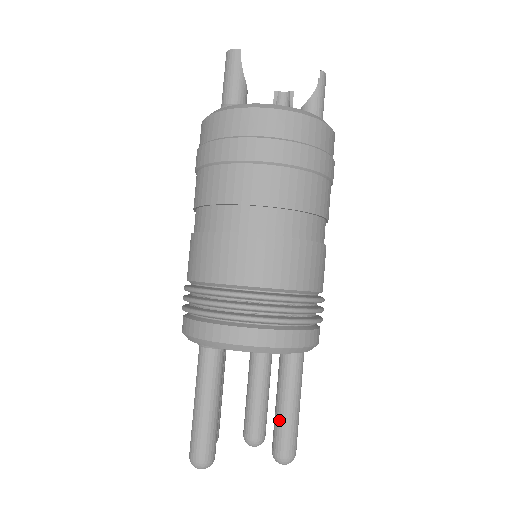
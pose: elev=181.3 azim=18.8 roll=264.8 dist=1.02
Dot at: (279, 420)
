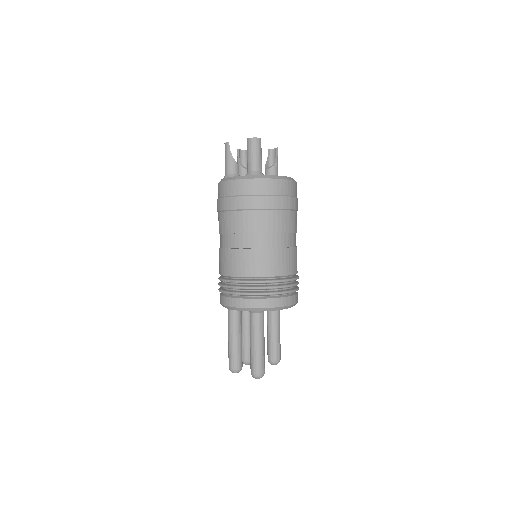
Dot at: (275, 342)
